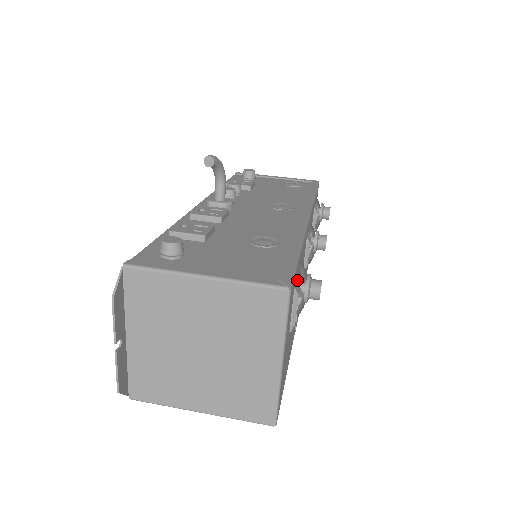
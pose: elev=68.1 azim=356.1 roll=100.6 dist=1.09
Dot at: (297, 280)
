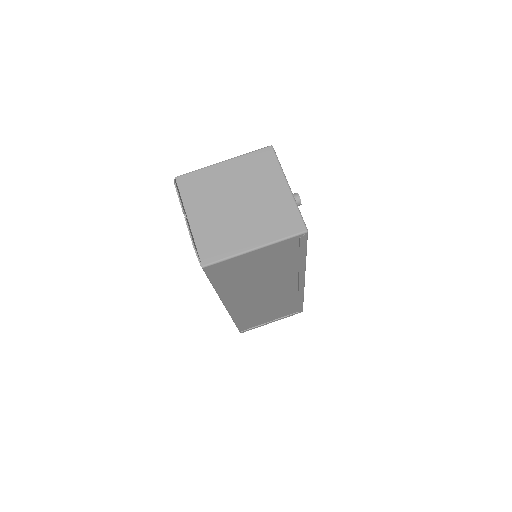
Dot at: occluded
